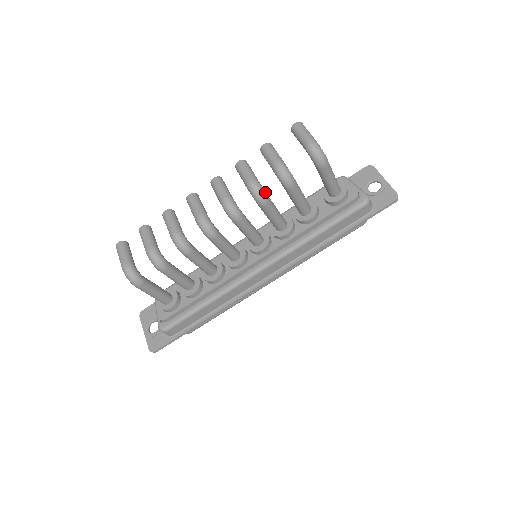
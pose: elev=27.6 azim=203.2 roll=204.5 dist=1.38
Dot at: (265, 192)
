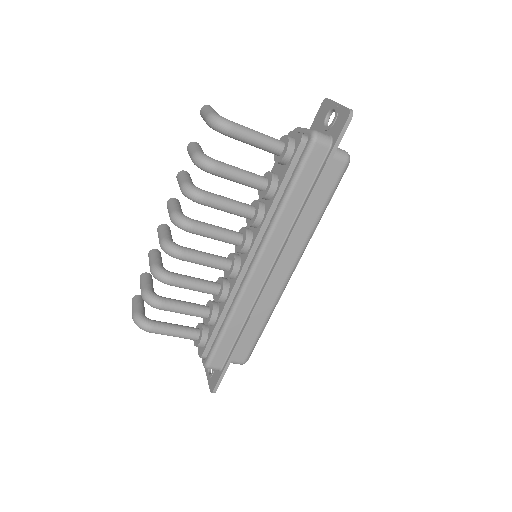
Dot at: (197, 188)
